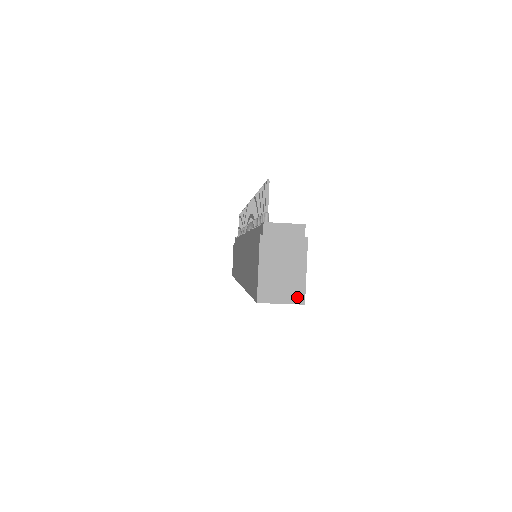
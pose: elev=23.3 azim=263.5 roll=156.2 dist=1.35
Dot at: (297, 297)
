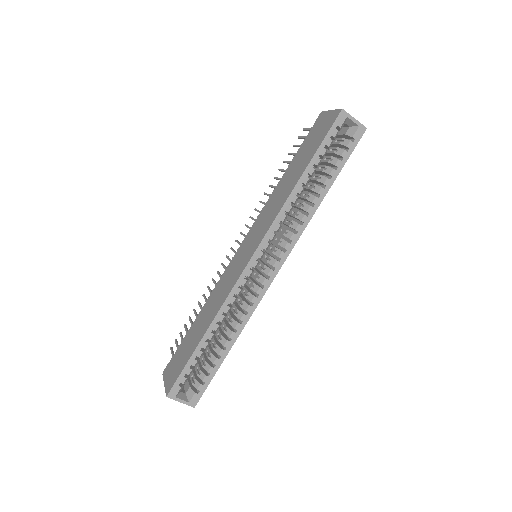
Dot at: (360, 125)
